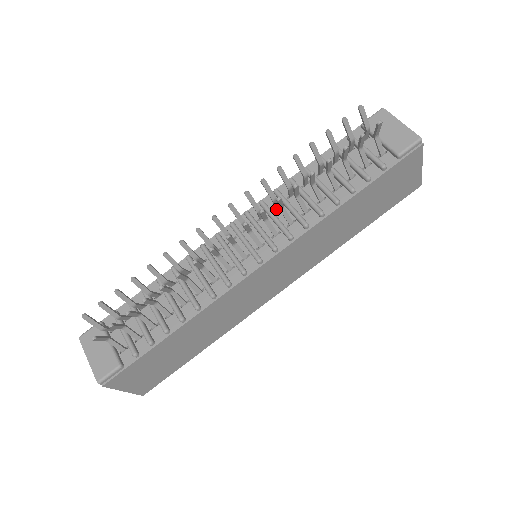
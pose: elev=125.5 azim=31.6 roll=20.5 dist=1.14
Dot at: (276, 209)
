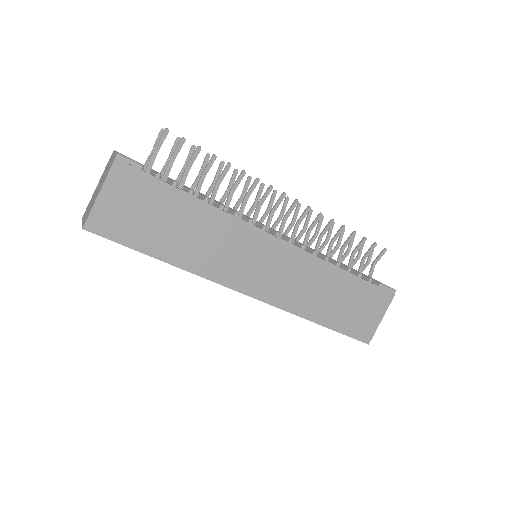
Dot at: occluded
